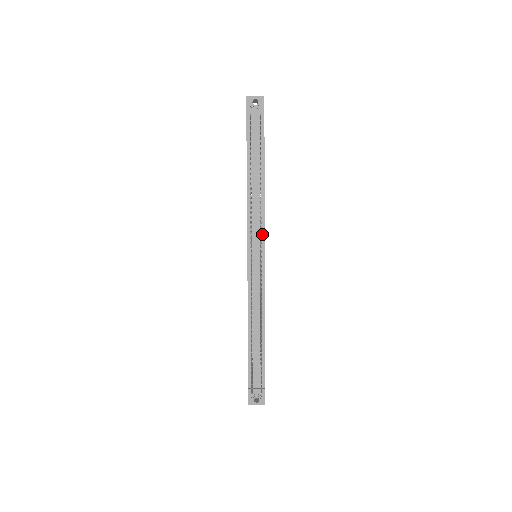
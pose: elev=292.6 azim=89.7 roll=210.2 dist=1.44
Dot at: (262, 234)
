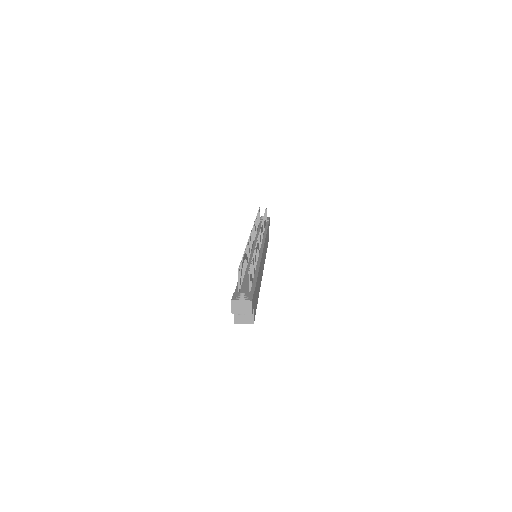
Dot at: (262, 243)
